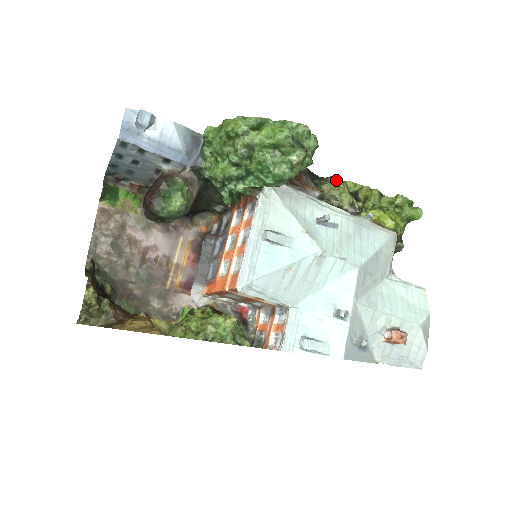
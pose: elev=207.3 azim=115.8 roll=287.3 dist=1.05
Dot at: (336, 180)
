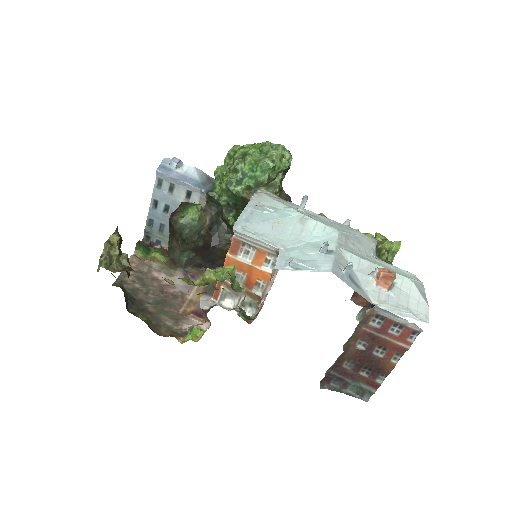
Dot at: occluded
